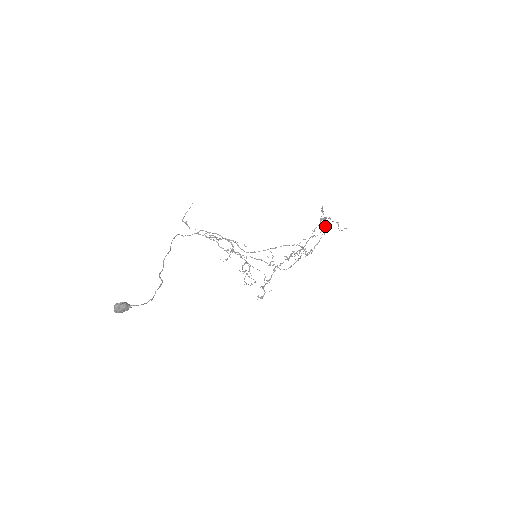
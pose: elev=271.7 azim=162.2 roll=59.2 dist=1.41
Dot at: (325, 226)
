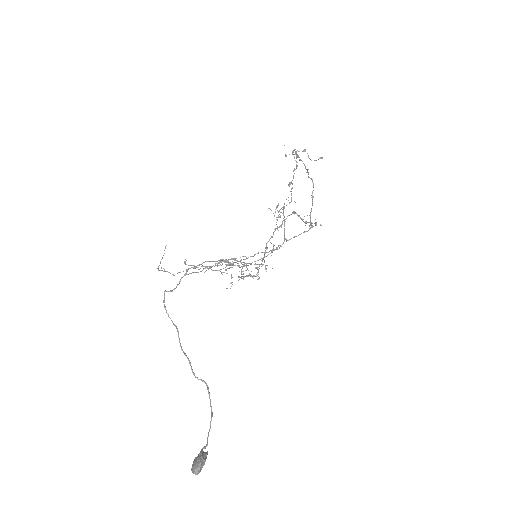
Dot at: (296, 164)
